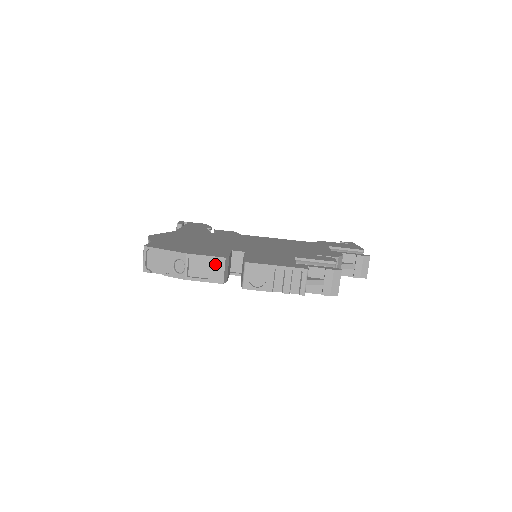
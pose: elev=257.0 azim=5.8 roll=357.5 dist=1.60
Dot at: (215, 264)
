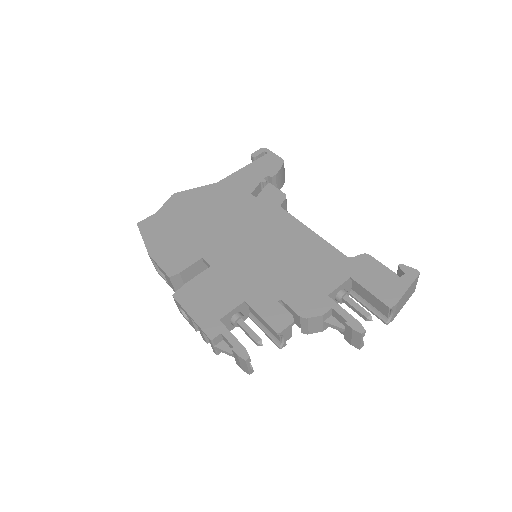
Dot at: (166, 276)
